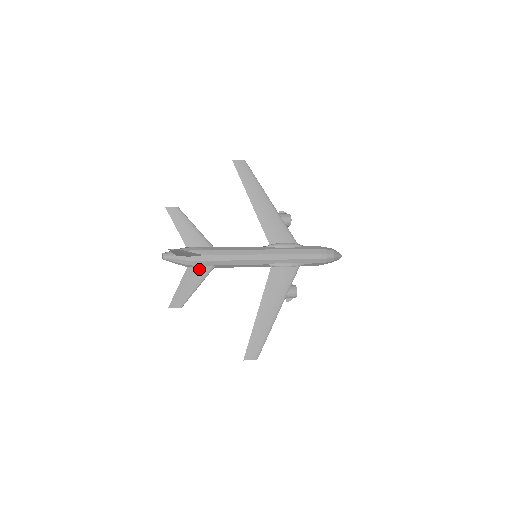
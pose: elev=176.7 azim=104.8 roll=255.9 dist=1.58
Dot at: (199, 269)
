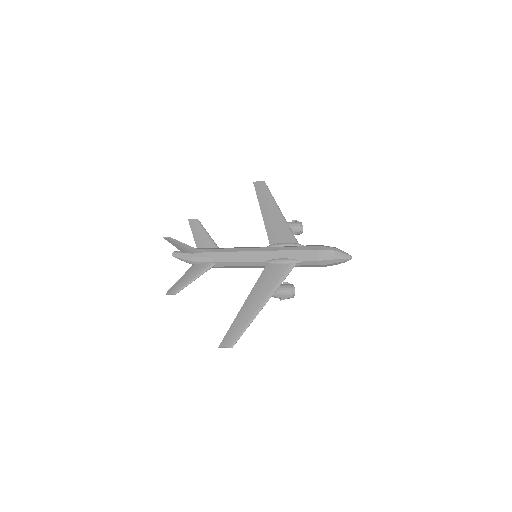
Dot at: (201, 265)
